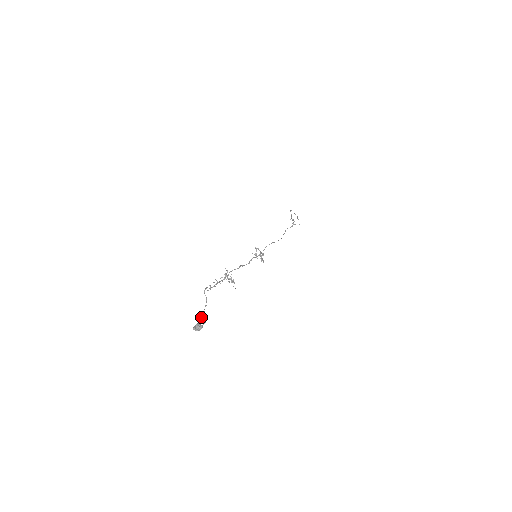
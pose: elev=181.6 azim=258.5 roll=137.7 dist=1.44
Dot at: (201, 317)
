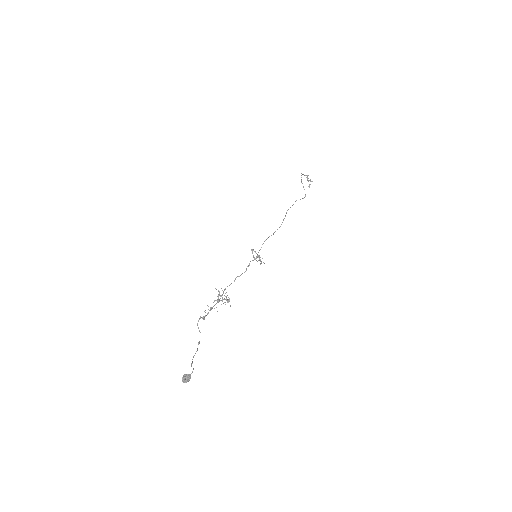
Dot at: (192, 361)
